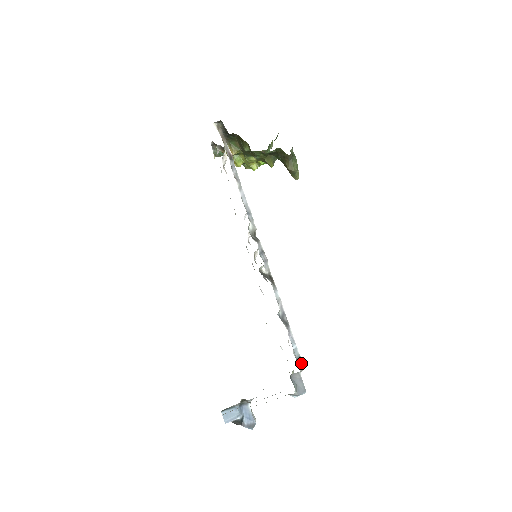
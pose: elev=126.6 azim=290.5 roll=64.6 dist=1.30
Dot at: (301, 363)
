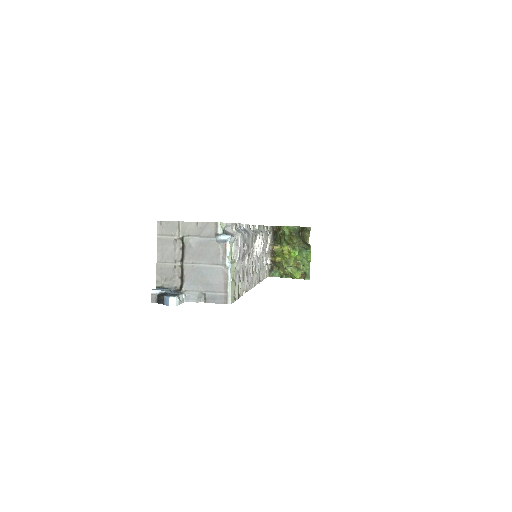
Dot at: (240, 232)
